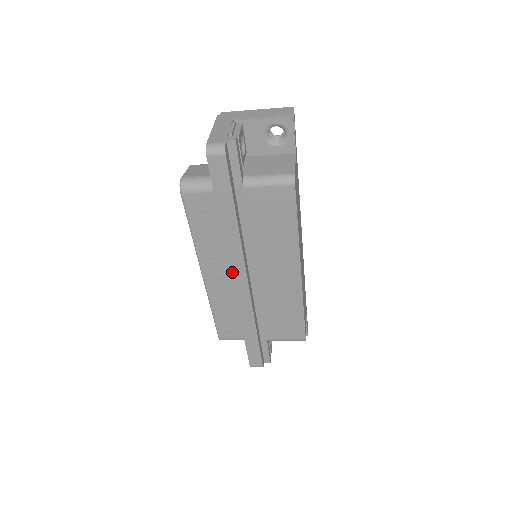
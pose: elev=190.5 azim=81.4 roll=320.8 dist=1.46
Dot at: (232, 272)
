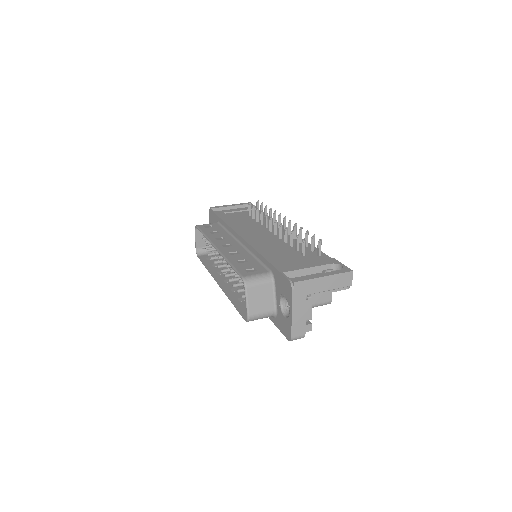
Dot at: occluded
